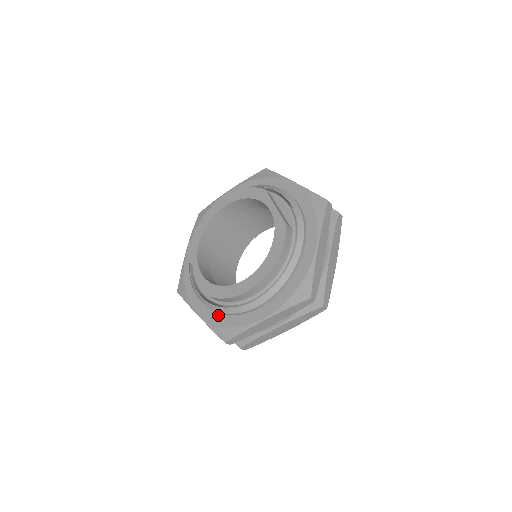
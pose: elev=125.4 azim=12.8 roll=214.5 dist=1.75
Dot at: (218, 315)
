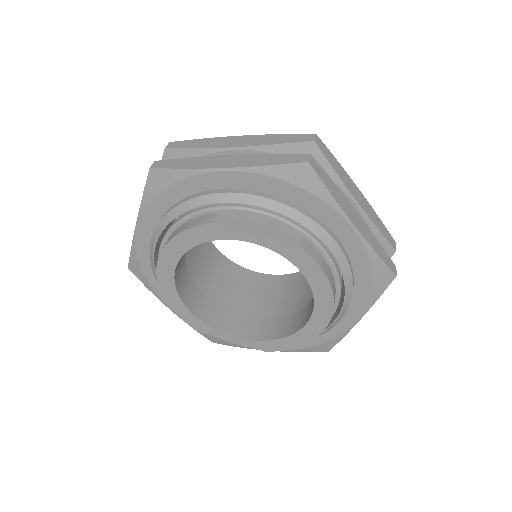
Dot at: occluded
